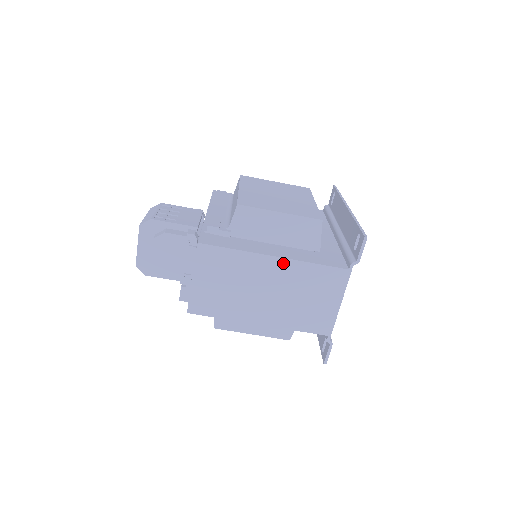
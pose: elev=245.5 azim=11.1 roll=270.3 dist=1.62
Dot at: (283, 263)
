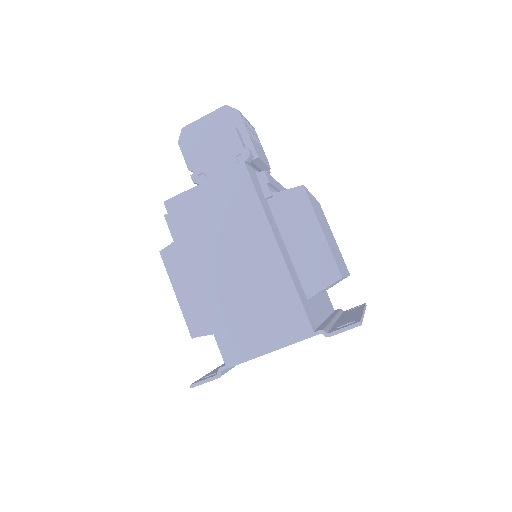
Dot at: (277, 259)
